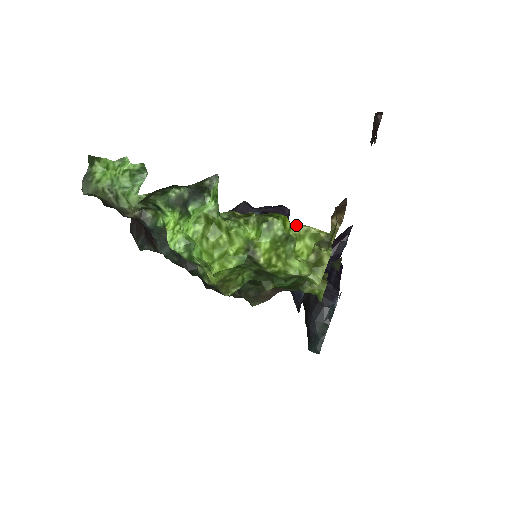
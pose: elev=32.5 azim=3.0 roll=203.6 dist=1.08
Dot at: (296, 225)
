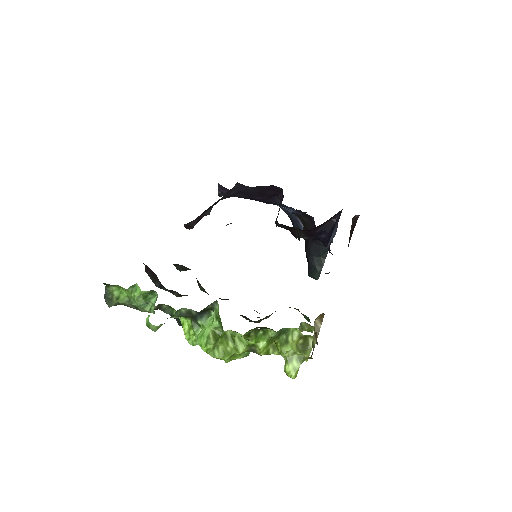
Dot at: occluded
